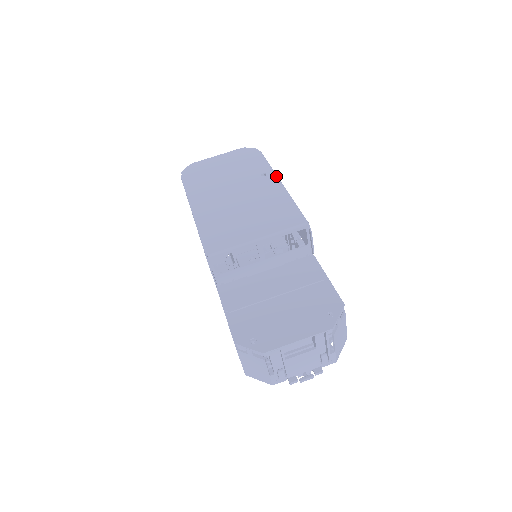
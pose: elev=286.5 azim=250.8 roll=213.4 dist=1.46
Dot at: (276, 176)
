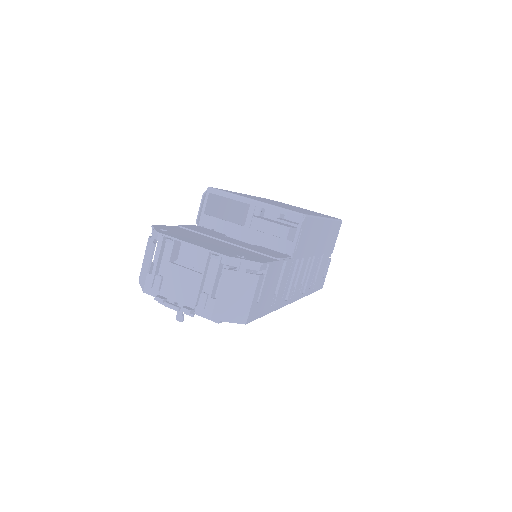
Dot at: occluded
